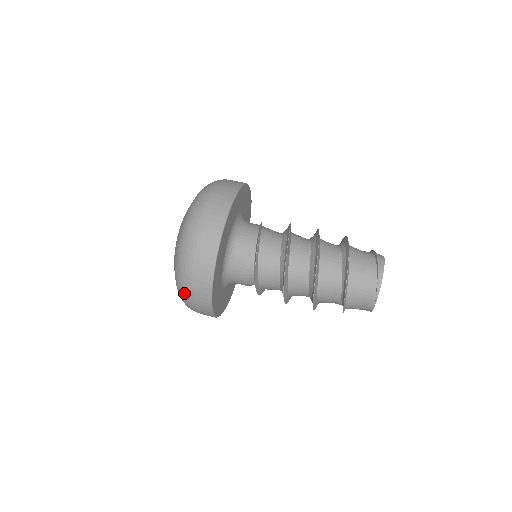
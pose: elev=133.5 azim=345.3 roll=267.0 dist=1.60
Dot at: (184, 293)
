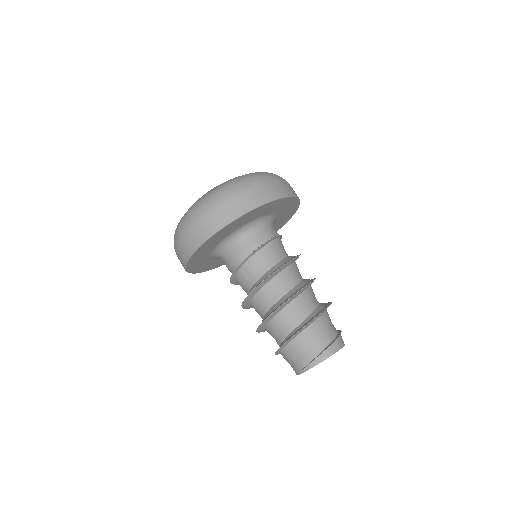
Dot at: occluded
